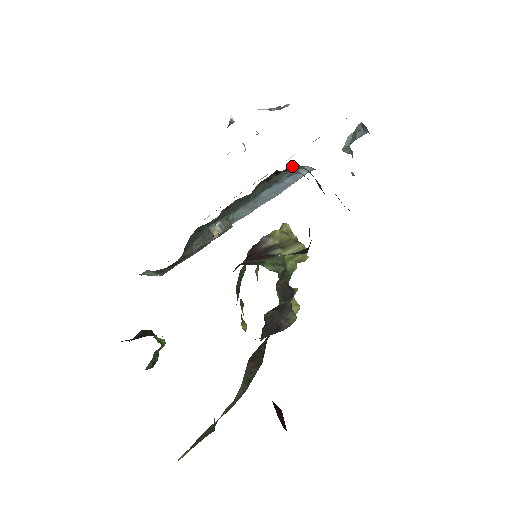
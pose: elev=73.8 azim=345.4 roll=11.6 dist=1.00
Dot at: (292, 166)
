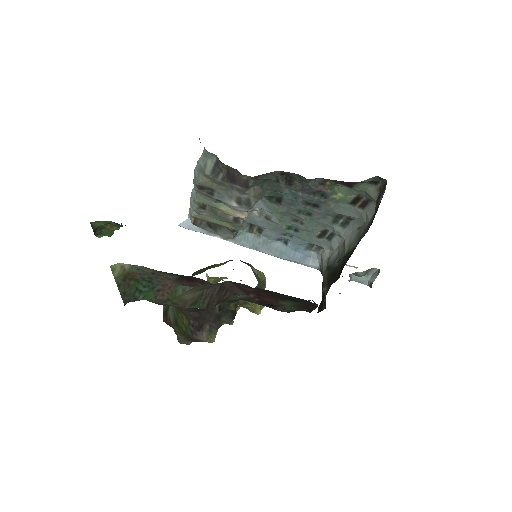
Dot at: (334, 236)
